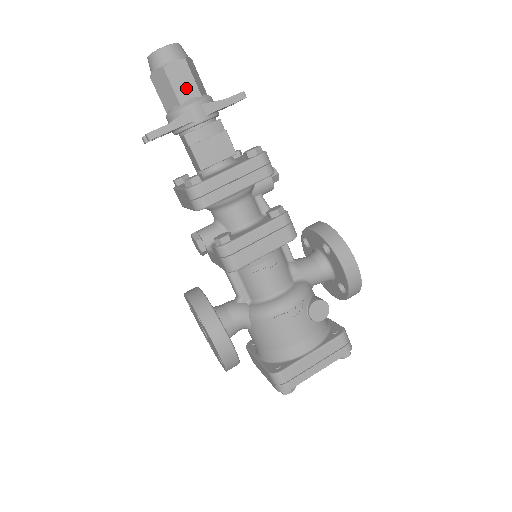
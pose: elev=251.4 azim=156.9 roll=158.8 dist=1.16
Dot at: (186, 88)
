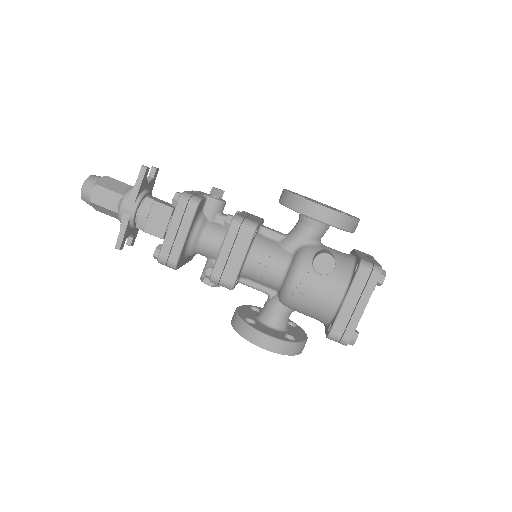
Dot at: (111, 200)
